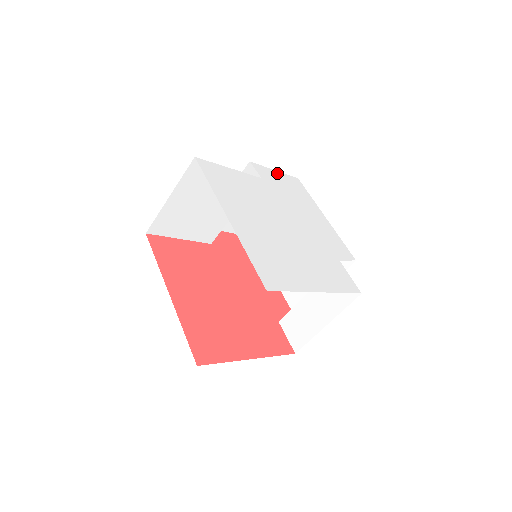
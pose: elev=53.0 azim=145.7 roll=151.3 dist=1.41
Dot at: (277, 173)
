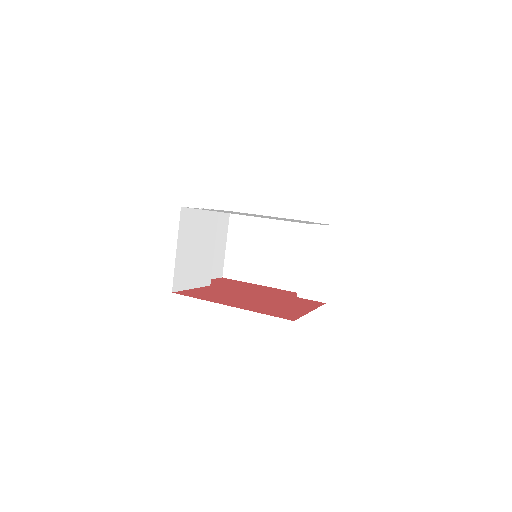
Dot at: occluded
